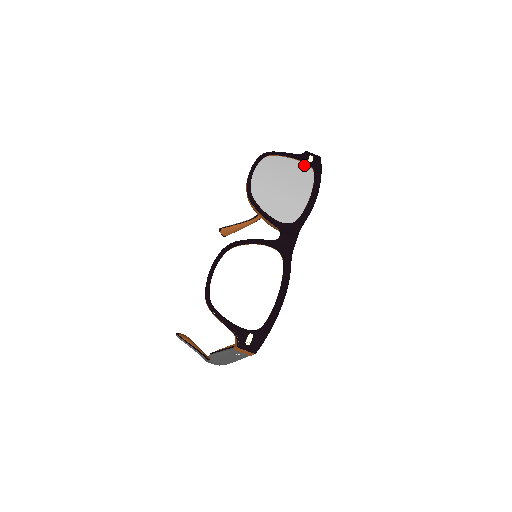
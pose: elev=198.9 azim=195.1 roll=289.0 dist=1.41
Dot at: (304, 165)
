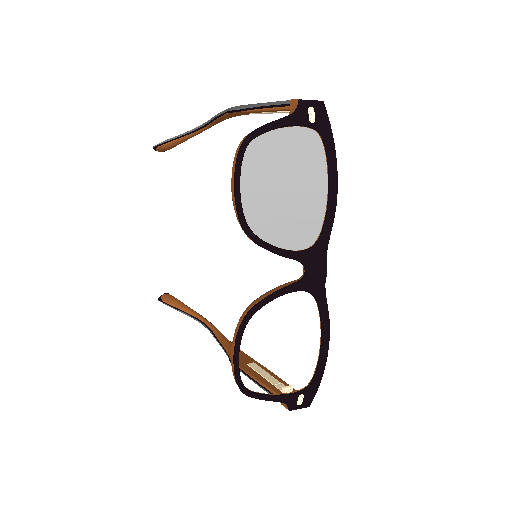
Dot at: (305, 132)
